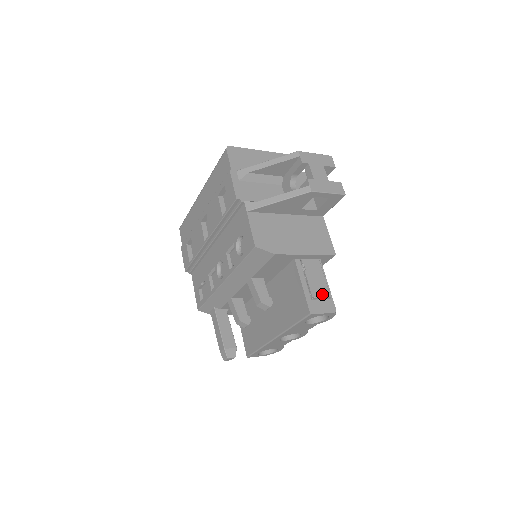
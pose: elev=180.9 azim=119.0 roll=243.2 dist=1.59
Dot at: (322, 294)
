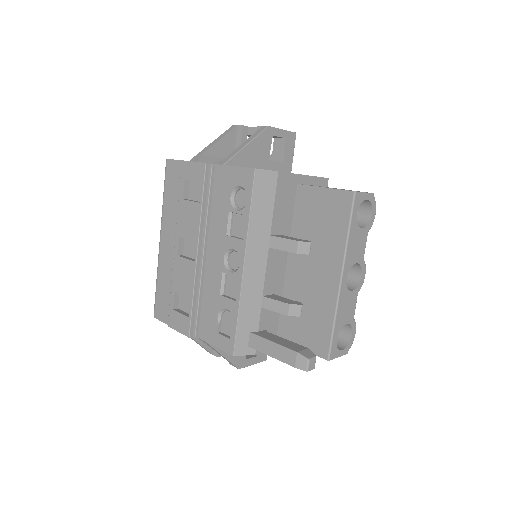
Dot at: occluded
